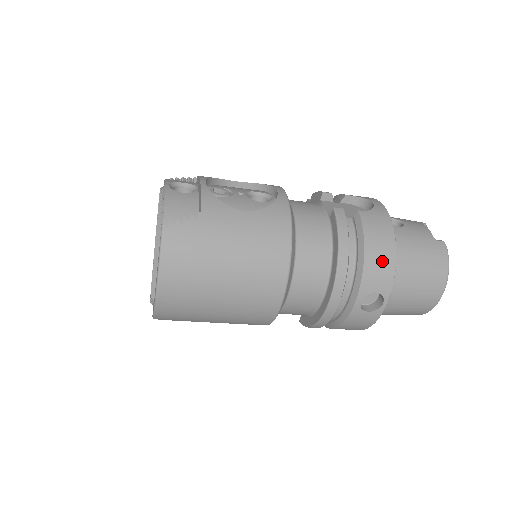
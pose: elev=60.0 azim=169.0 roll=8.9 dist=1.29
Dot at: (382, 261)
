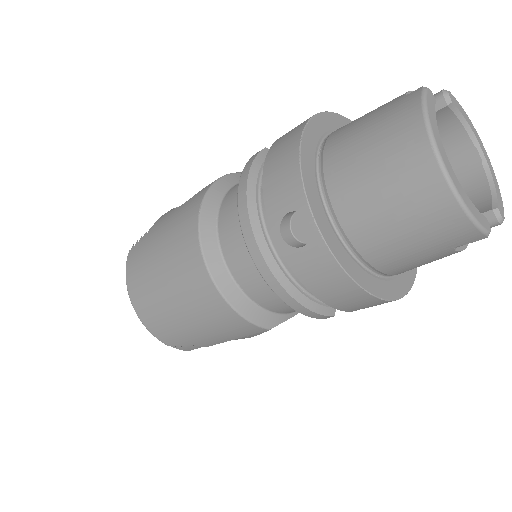
Dot at: (282, 169)
